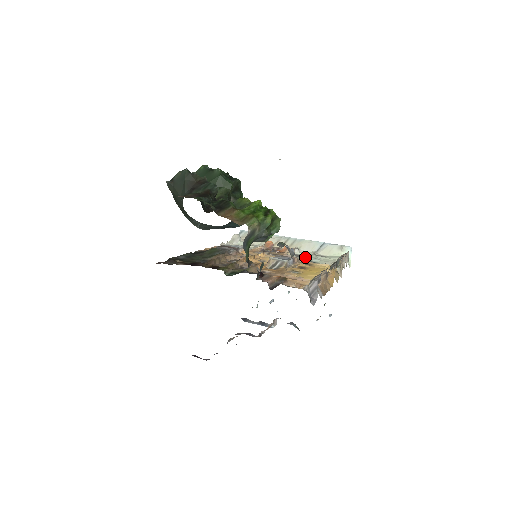
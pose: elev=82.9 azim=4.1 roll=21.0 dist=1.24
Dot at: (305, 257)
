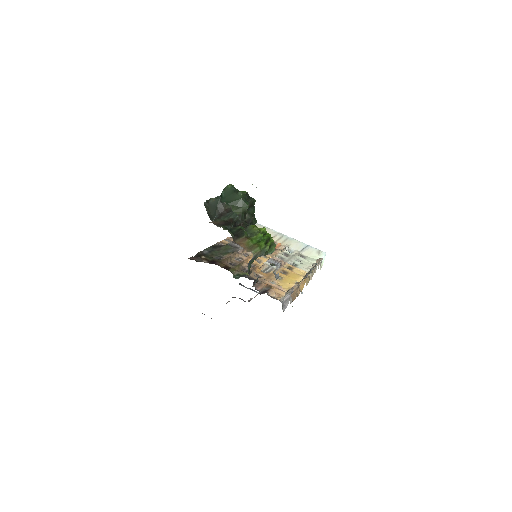
Dot at: (291, 258)
